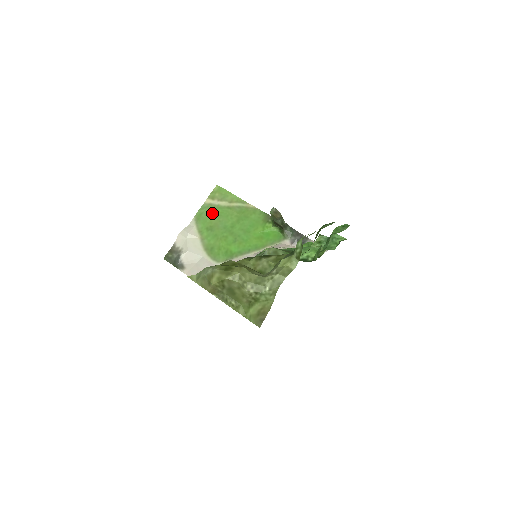
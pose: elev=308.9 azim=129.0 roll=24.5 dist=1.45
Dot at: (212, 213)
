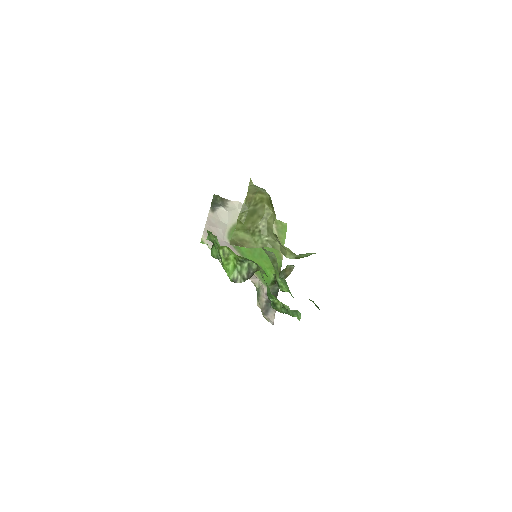
Dot at: occluded
